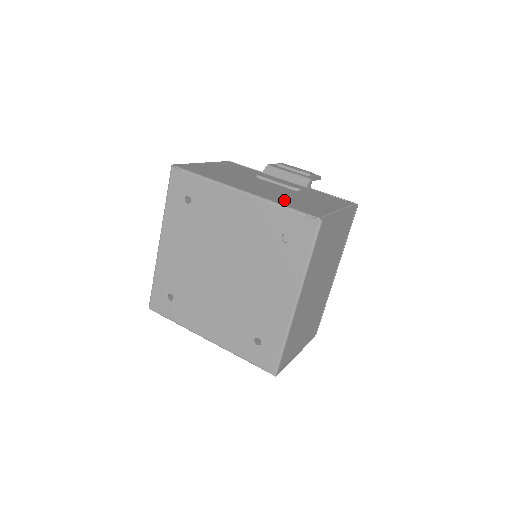
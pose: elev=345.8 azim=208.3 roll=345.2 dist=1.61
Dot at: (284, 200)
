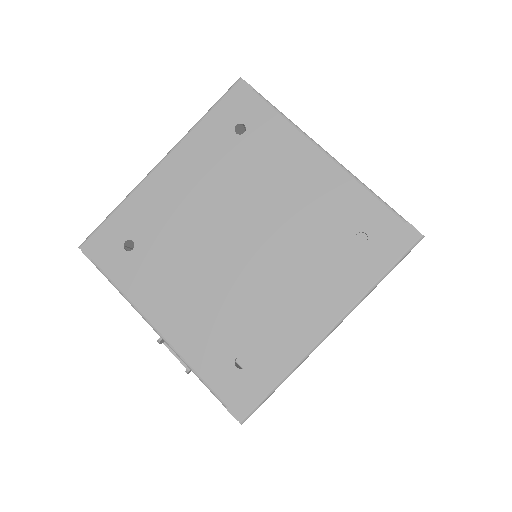
Dot at: occluded
